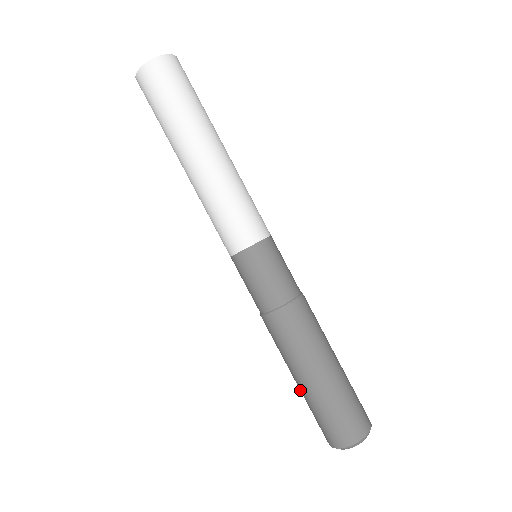
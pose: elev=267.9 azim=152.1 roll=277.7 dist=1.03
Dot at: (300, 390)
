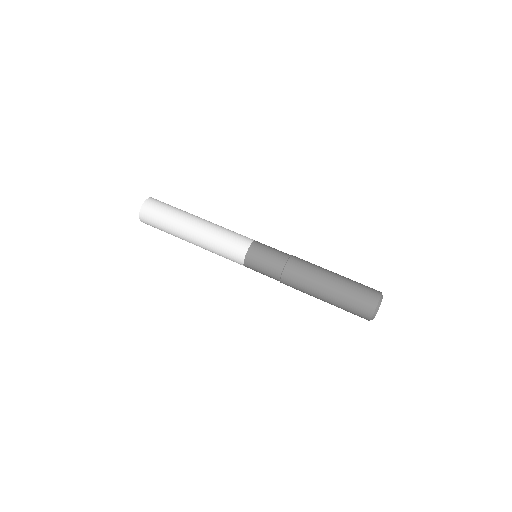
Dot at: (334, 295)
